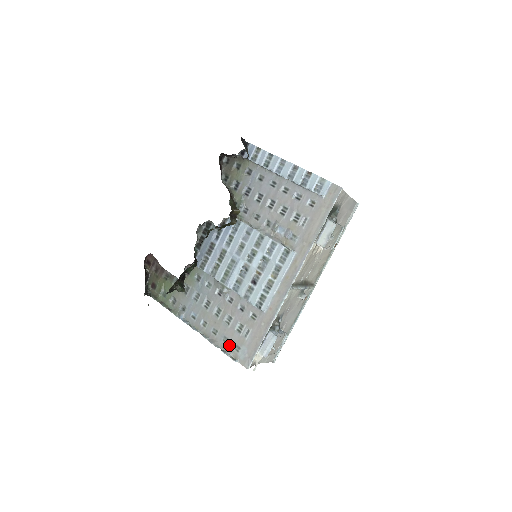
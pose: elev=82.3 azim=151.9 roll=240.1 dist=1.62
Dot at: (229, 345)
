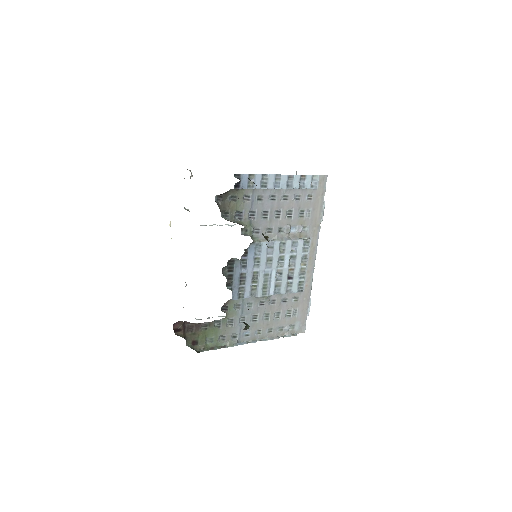
Dot at: (286, 330)
